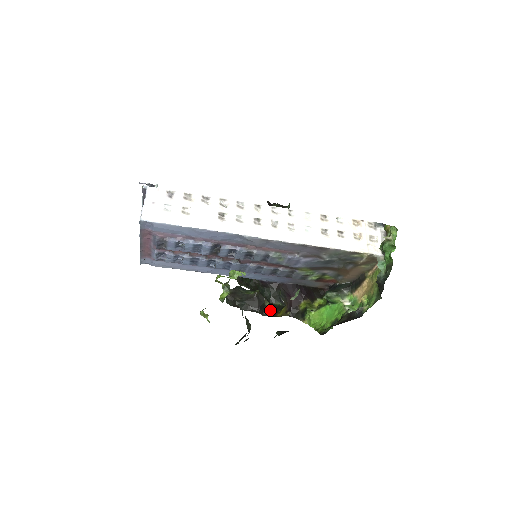
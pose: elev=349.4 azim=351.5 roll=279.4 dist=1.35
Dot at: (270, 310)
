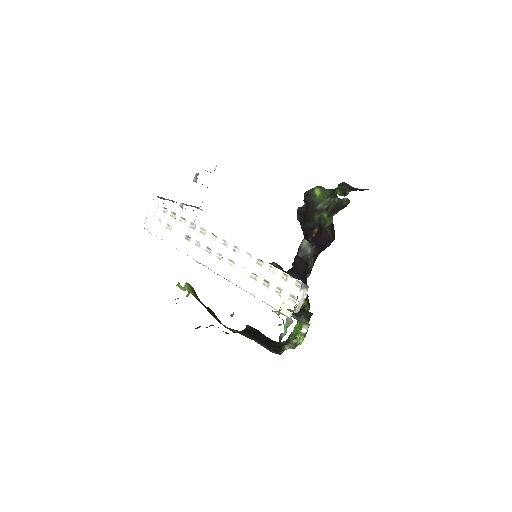
Dot at: occluded
